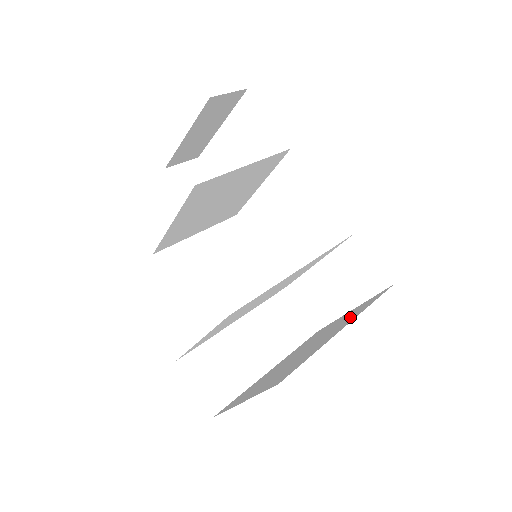
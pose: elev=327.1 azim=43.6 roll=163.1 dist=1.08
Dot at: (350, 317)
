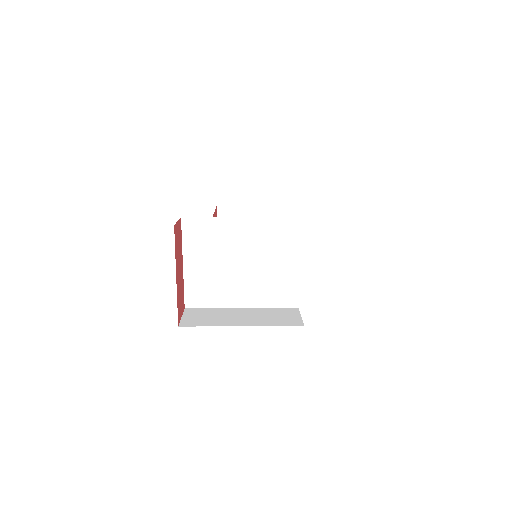
Dot at: occluded
